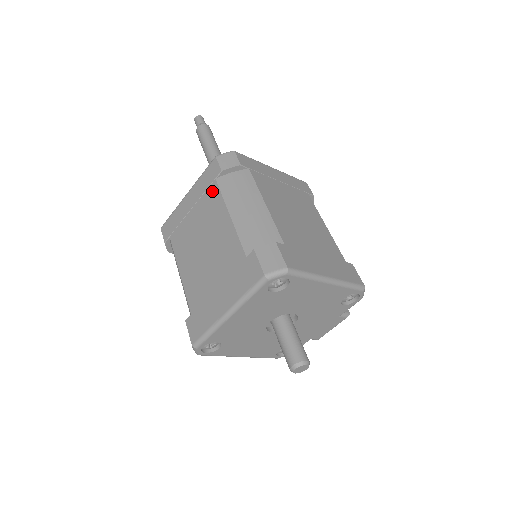
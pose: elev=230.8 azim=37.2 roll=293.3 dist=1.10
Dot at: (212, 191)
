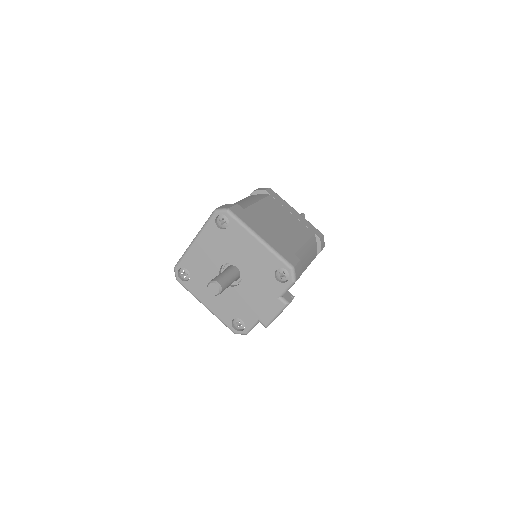
Dot at: occluded
